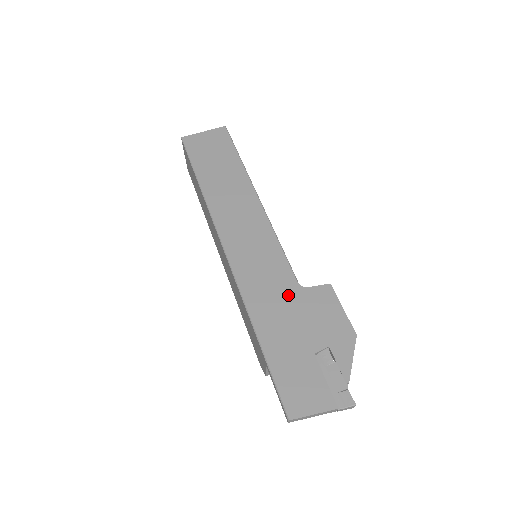
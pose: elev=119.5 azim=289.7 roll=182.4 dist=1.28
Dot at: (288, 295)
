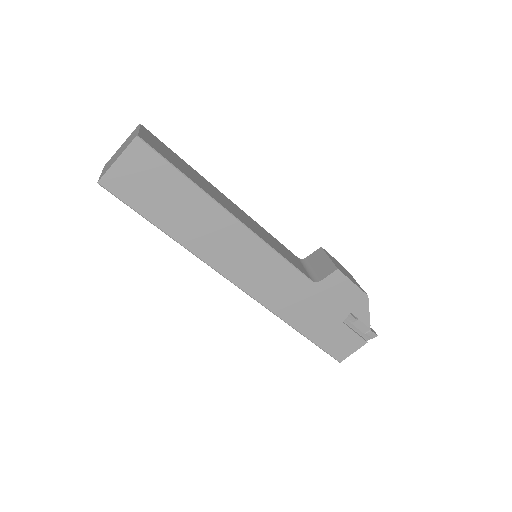
Dot at: (308, 295)
